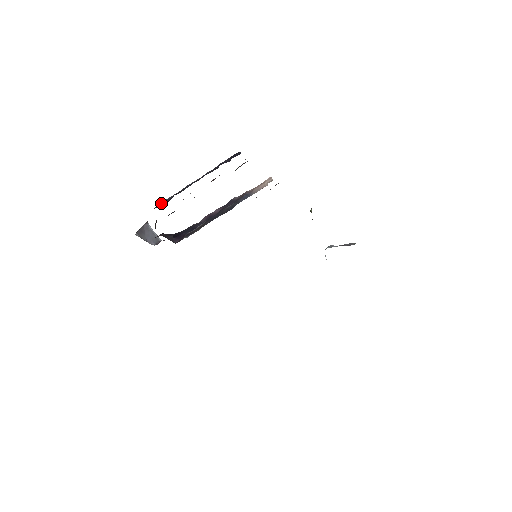
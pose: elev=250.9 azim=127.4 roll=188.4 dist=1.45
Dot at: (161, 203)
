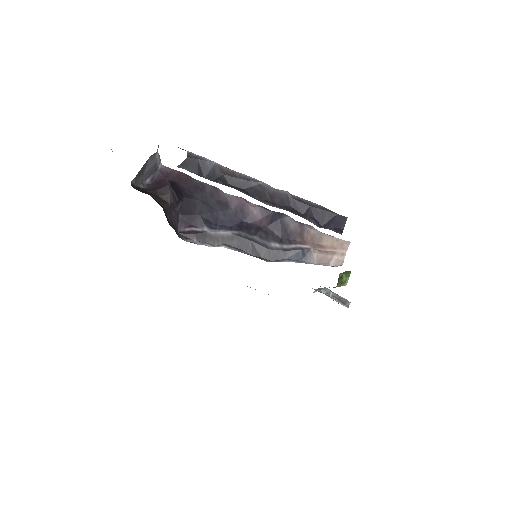
Dot at: (195, 165)
